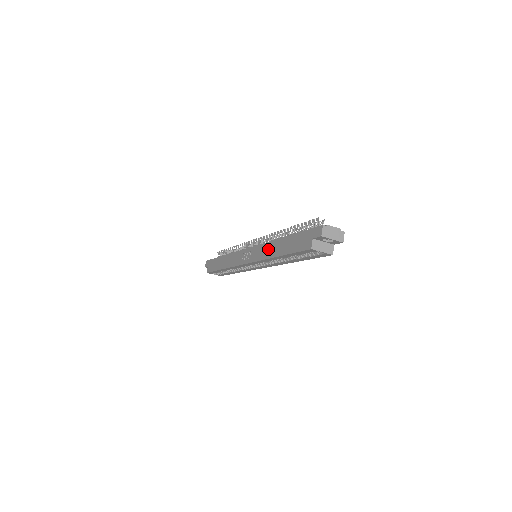
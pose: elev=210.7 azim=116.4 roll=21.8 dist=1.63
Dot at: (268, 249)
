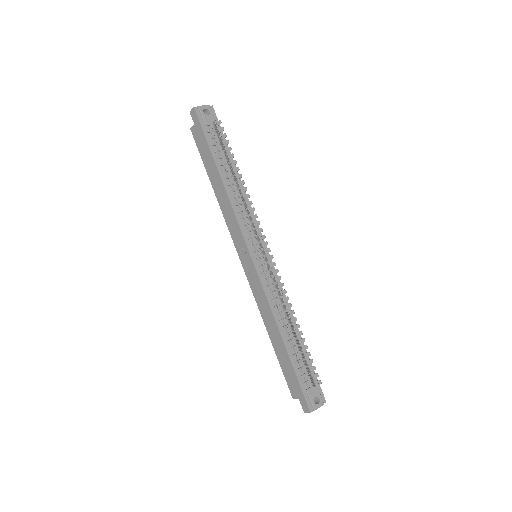
Dot at: (267, 314)
